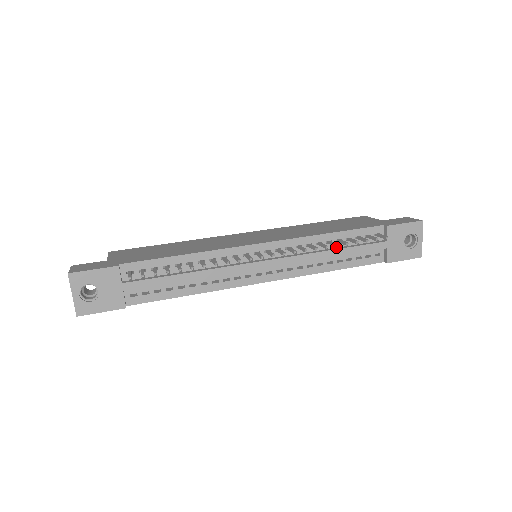
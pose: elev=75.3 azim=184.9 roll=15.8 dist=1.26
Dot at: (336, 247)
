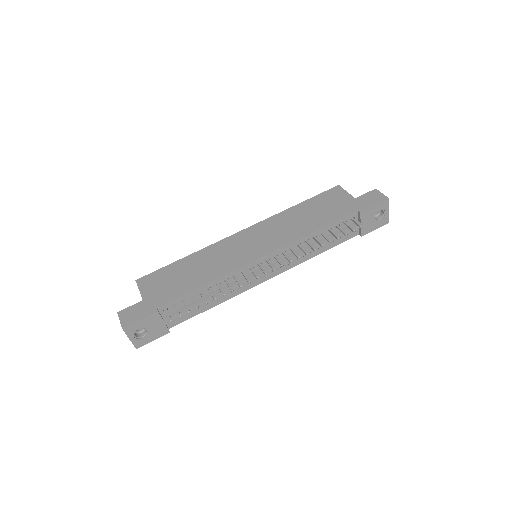
Dot at: (320, 238)
